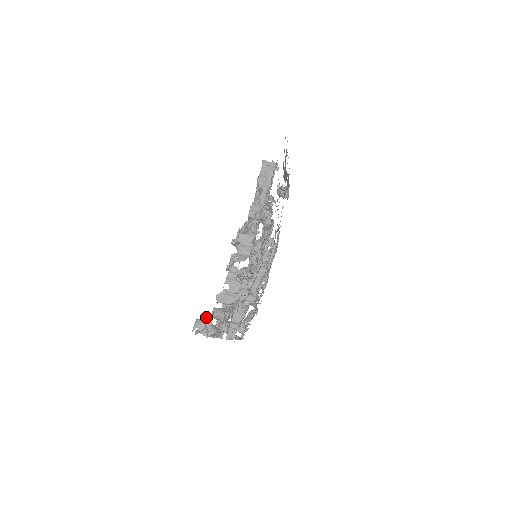
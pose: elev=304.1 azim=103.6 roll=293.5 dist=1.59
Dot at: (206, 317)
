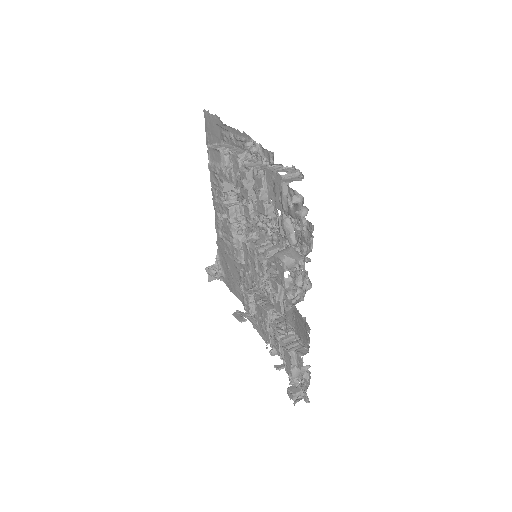
Dot at: occluded
